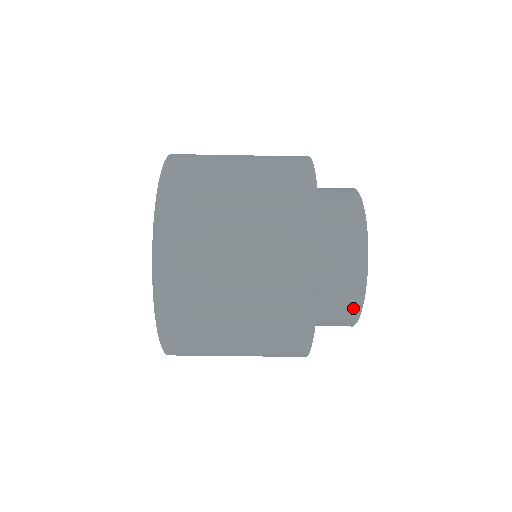
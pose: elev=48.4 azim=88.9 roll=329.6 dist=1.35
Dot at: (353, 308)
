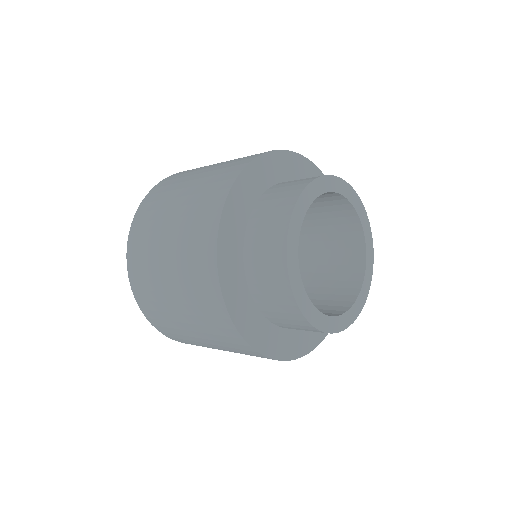
Dot at: occluded
